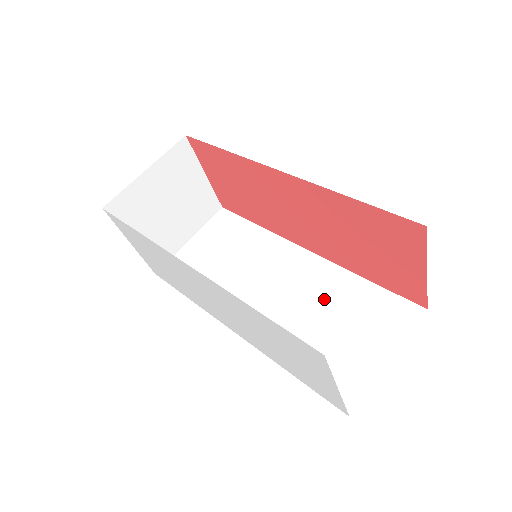
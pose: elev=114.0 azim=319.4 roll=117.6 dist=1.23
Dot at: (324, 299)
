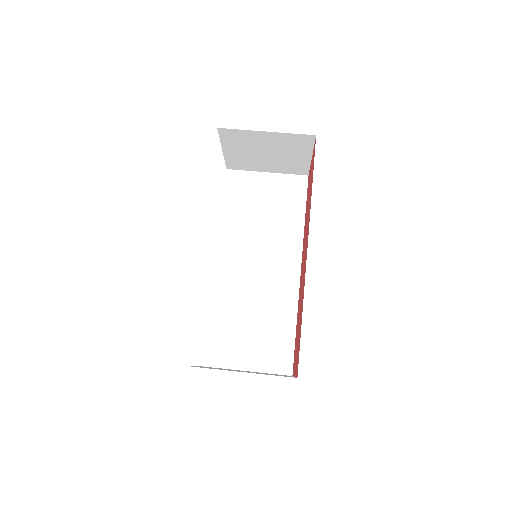
Dot at: (267, 307)
